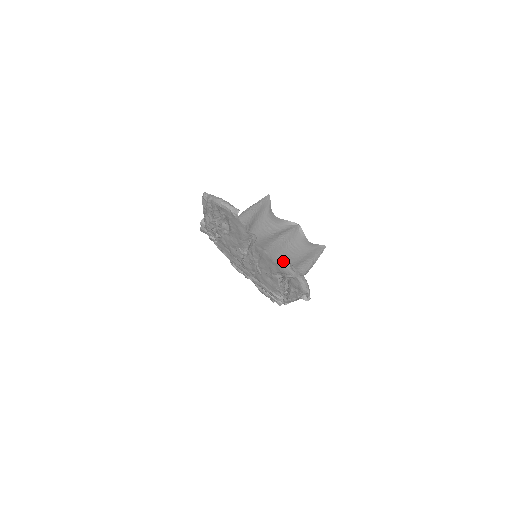
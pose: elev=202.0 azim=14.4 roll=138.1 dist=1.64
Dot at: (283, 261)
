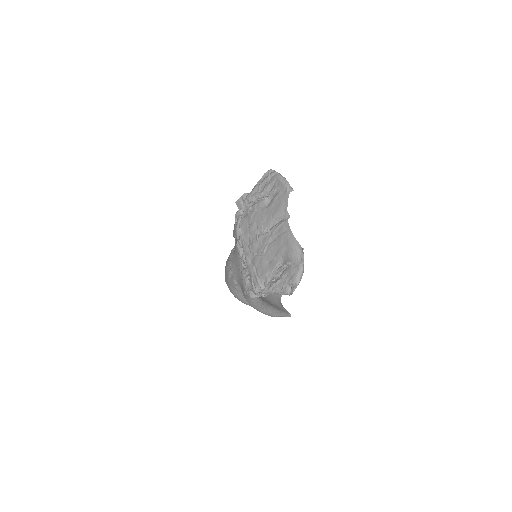
Dot at: (299, 245)
